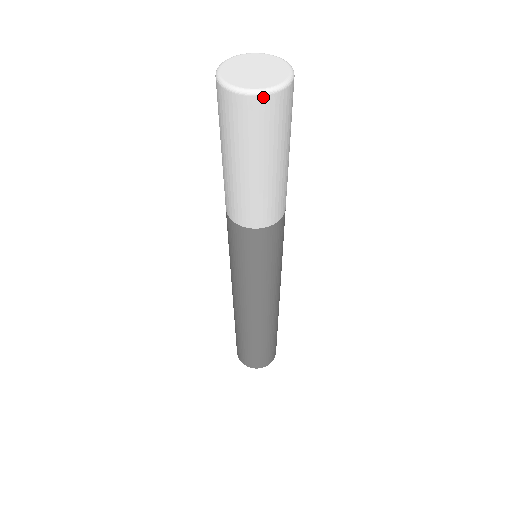
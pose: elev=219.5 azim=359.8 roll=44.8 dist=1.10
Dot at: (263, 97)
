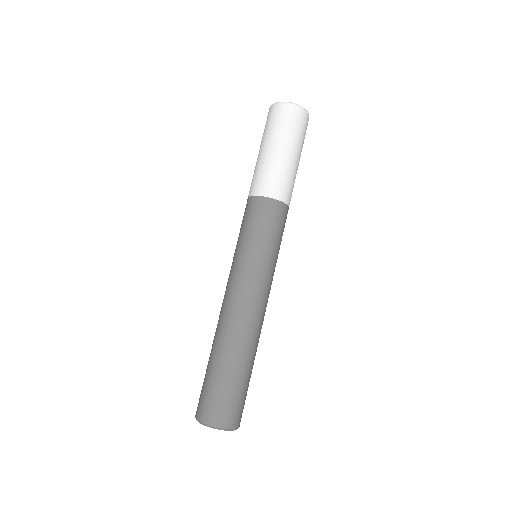
Dot at: (275, 105)
